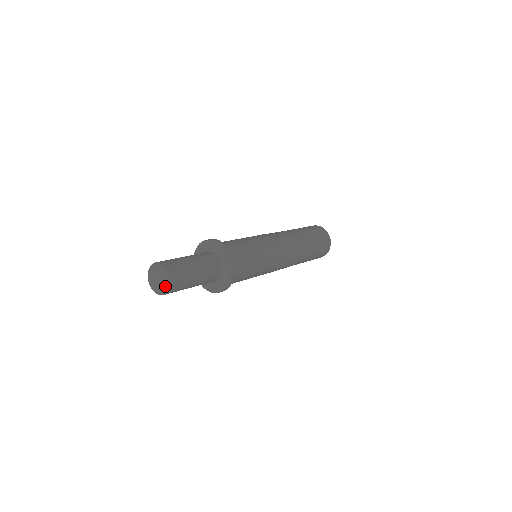
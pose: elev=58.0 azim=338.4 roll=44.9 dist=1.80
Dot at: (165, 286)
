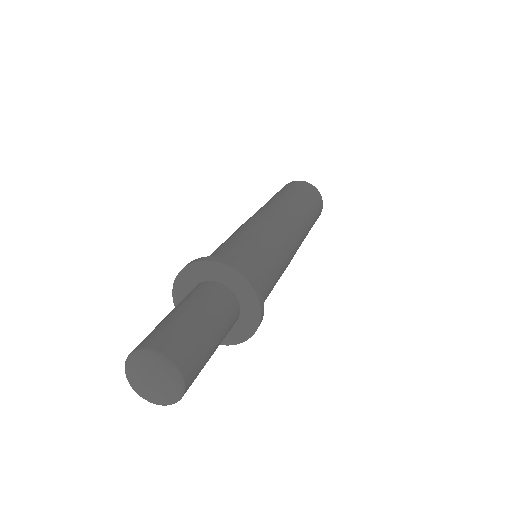
Dot at: (174, 400)
